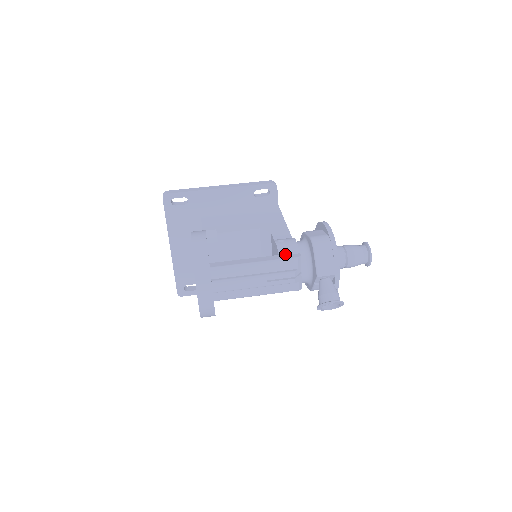
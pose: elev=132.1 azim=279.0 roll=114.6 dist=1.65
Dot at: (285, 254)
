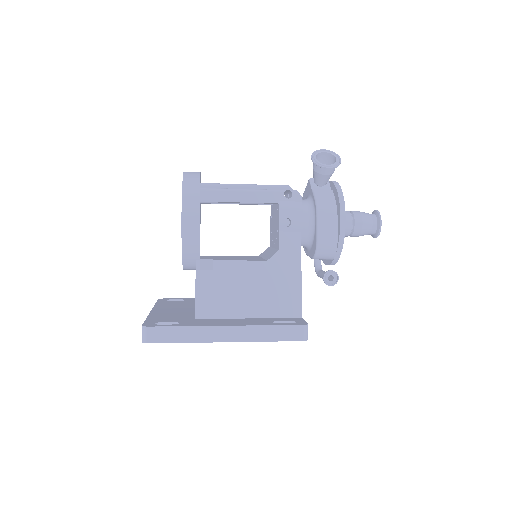
Dot at: occluded
